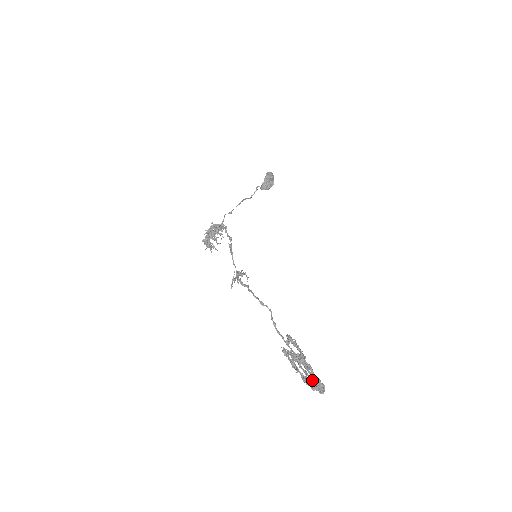
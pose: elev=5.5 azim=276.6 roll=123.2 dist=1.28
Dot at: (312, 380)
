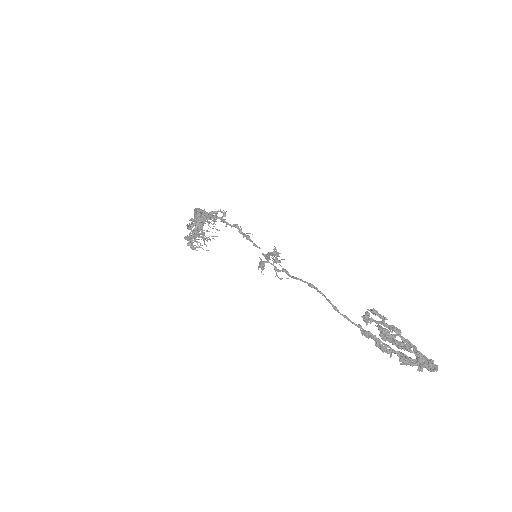
Dot at: (419, 356)
